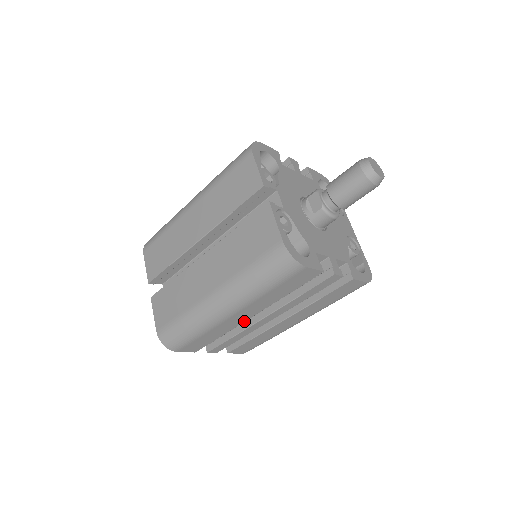
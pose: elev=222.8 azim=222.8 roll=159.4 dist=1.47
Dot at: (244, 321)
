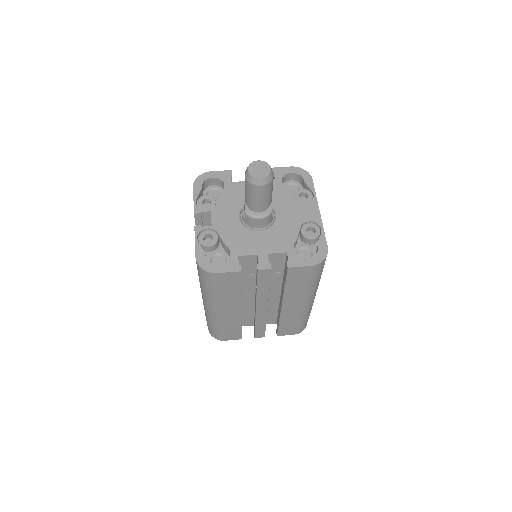
Dot at: (241, 314)
